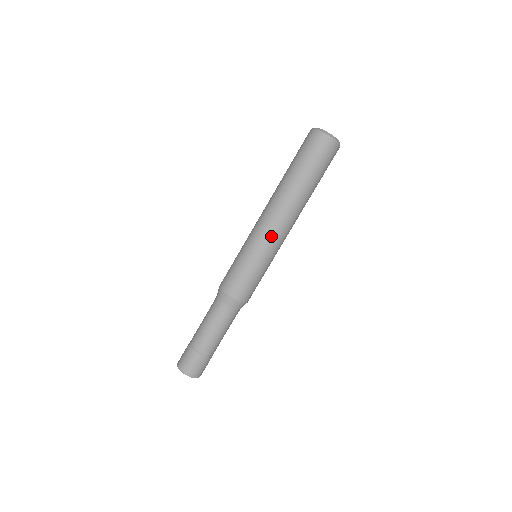
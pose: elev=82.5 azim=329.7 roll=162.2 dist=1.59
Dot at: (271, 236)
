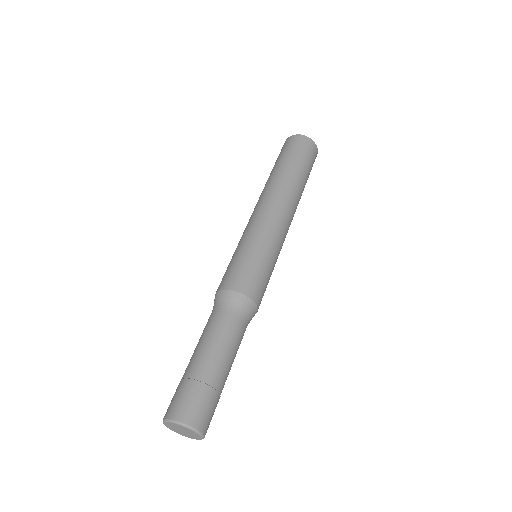
Dot at: (284, 231)
